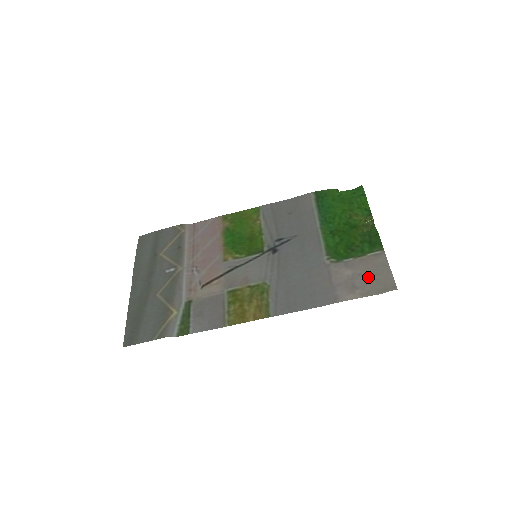
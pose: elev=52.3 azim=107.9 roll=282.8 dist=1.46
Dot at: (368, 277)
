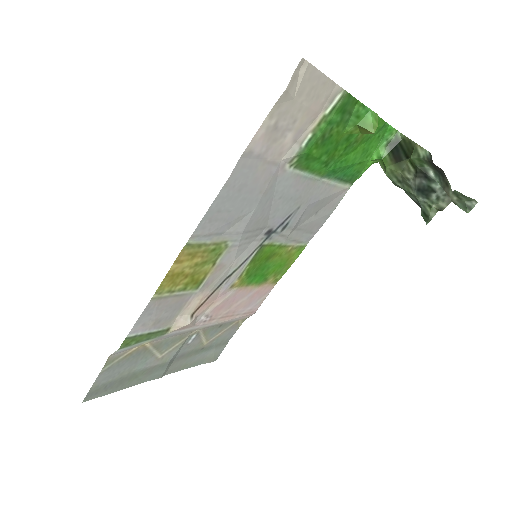
Dot at: (297, 108)
